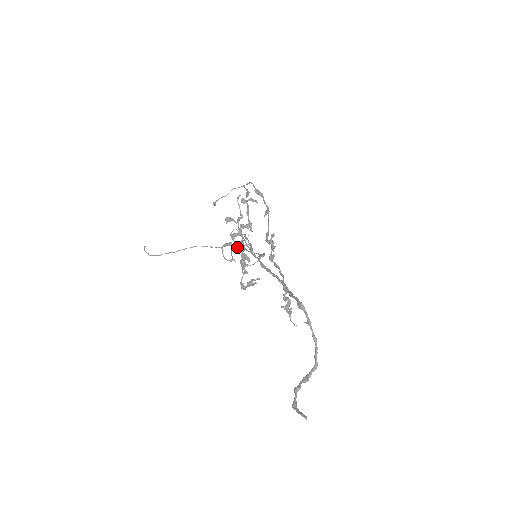
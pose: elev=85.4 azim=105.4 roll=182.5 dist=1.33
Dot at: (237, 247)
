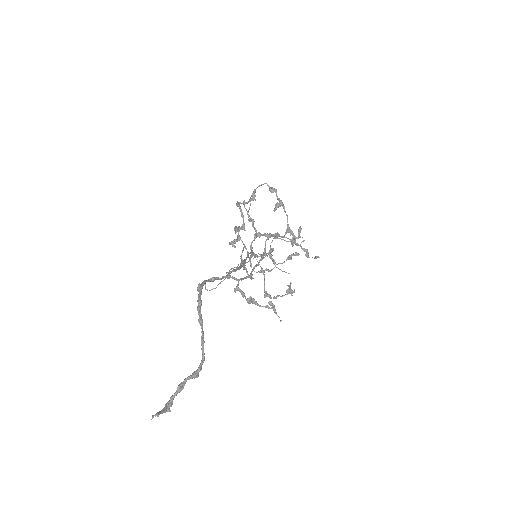
Dot at: occluded
